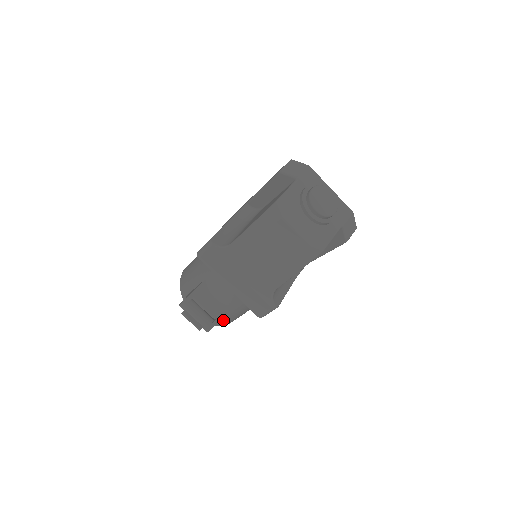
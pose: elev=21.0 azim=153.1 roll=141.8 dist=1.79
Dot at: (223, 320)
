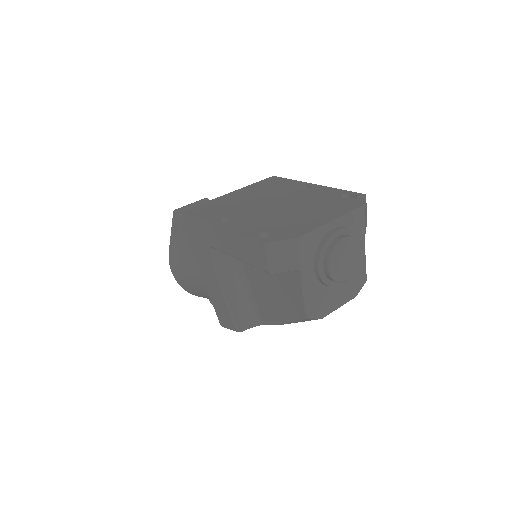
Dot at: occluded
